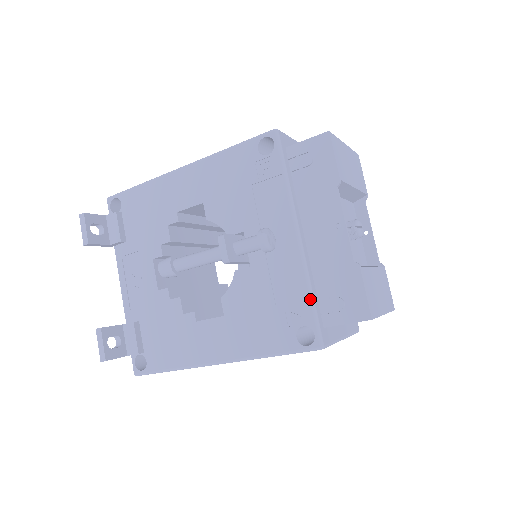
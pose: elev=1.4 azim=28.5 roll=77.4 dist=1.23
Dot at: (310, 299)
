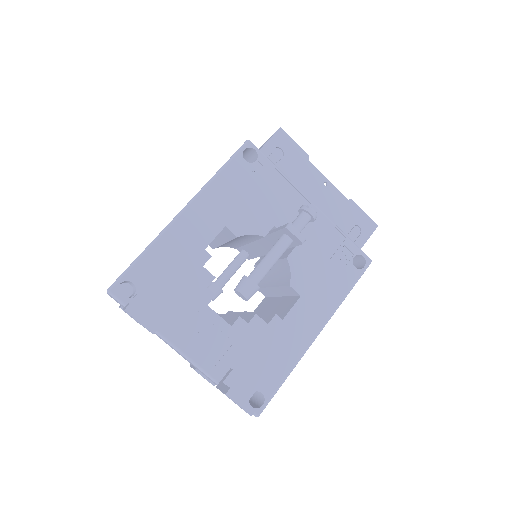
Dot at: (347, 237)
